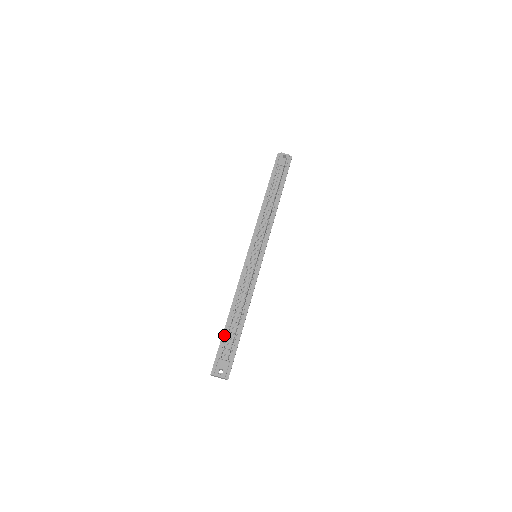
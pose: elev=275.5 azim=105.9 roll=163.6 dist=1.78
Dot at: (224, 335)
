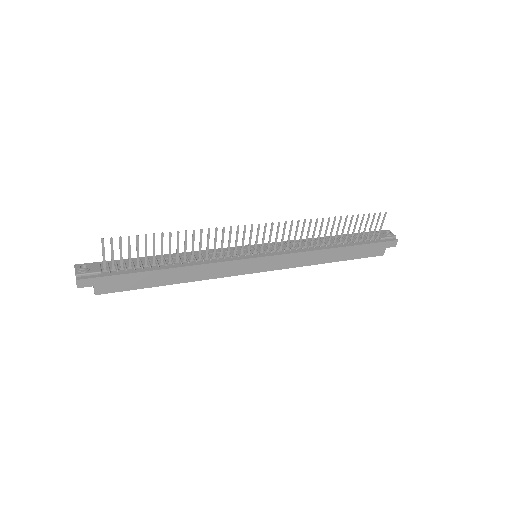
Dot at: (134, 259)
